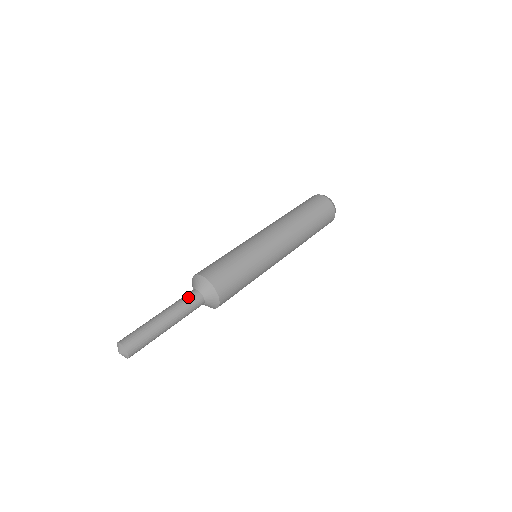
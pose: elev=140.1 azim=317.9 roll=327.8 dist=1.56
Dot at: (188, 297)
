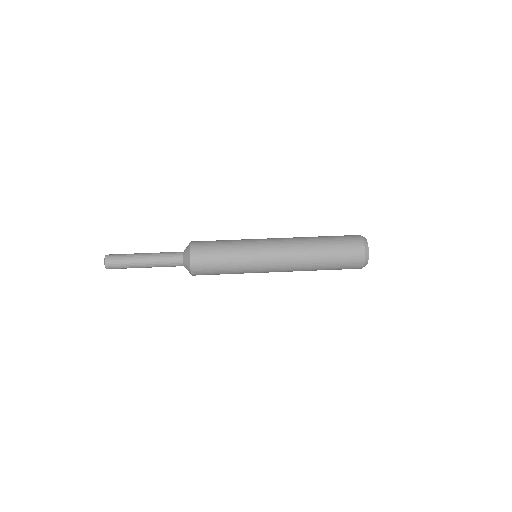
Dot at: (172, 252)
